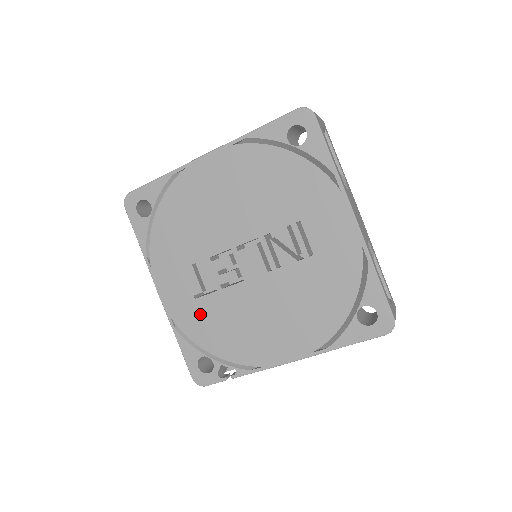
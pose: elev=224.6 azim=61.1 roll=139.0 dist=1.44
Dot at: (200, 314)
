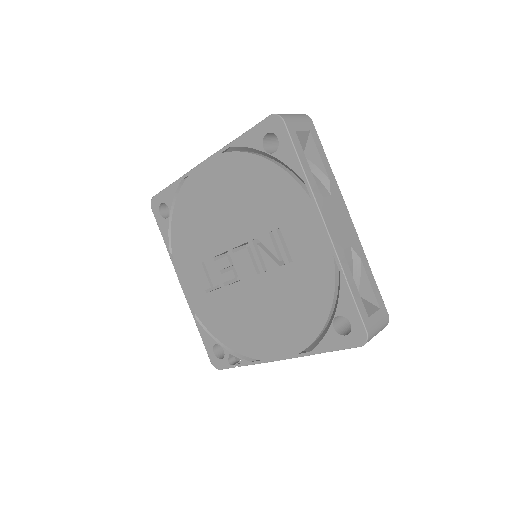
Dot at: (211, 307)
